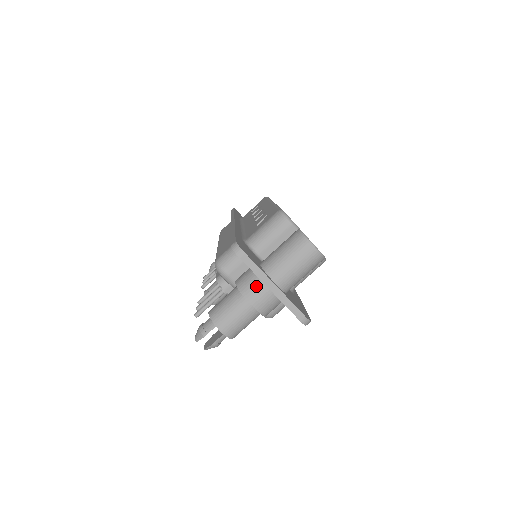
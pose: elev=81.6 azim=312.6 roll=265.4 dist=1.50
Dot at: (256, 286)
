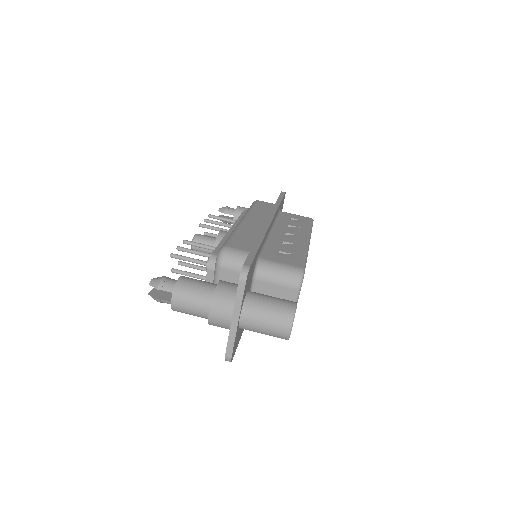
Dot at: (227, 306)
